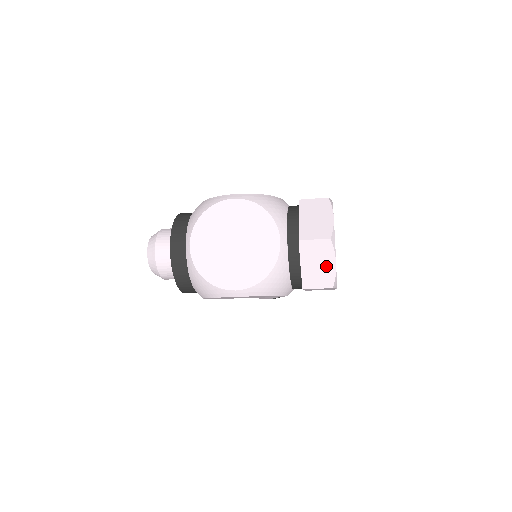
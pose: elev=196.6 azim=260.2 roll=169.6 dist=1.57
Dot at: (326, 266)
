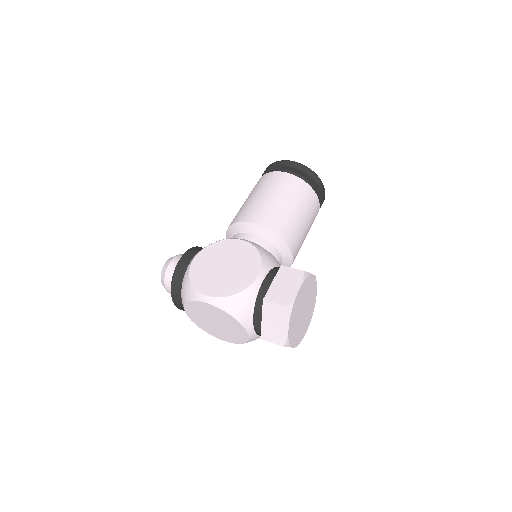
Dot at: occluded
